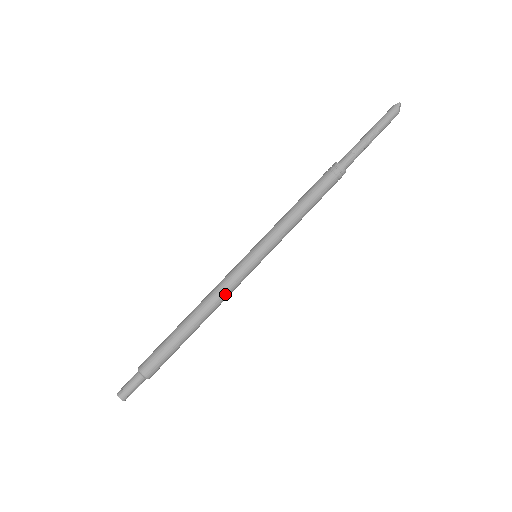
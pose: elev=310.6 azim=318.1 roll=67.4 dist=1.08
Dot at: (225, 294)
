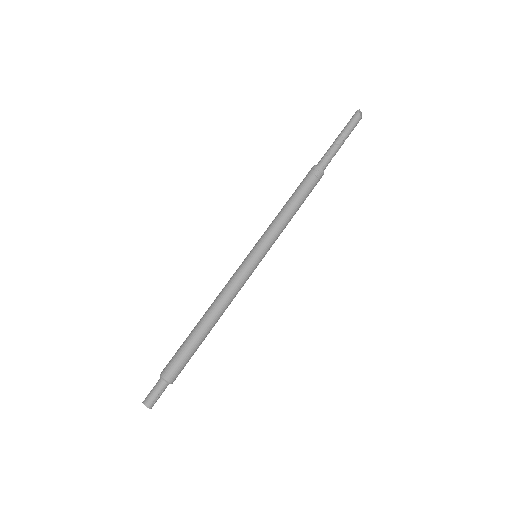
Dot at: (232, 292)
